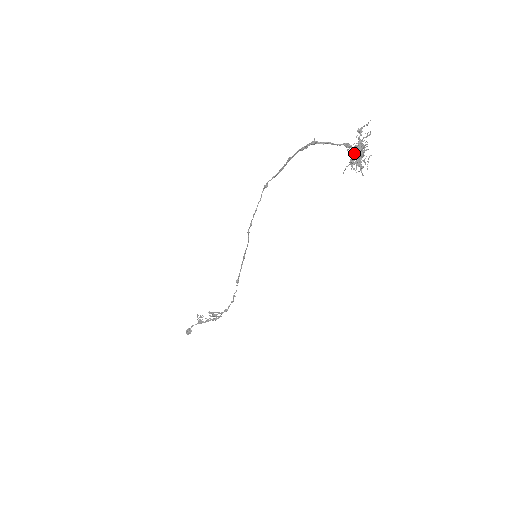
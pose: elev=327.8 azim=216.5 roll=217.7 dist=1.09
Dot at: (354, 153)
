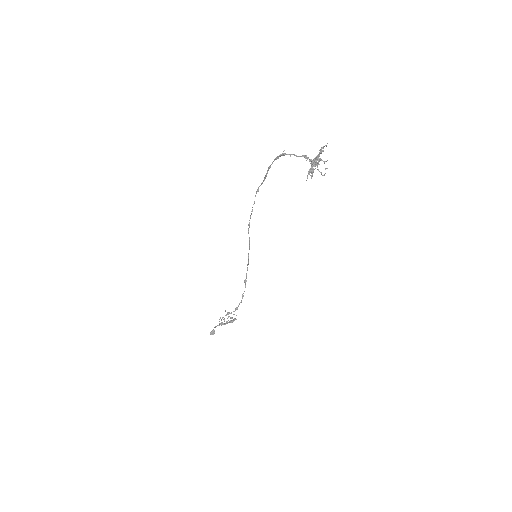
Dot at: occluded
